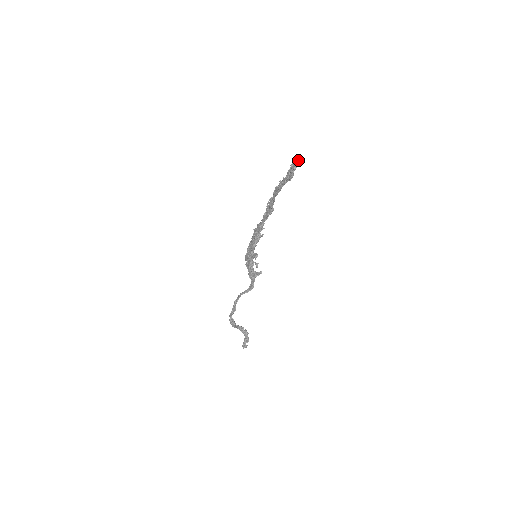
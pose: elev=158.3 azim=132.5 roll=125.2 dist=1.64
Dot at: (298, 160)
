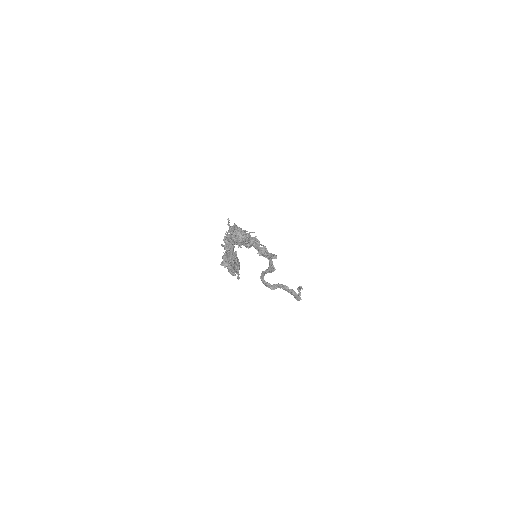
Dot at: (230, 255)
